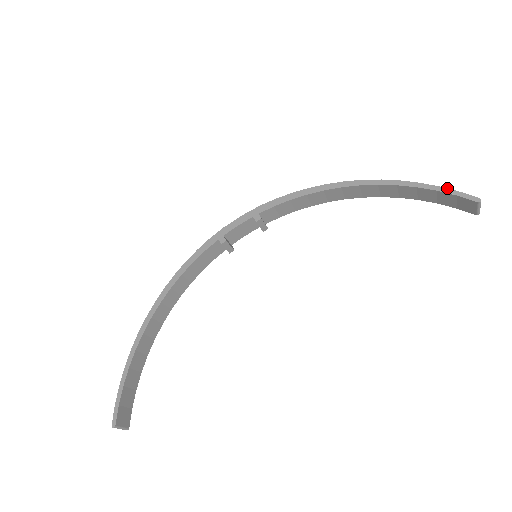
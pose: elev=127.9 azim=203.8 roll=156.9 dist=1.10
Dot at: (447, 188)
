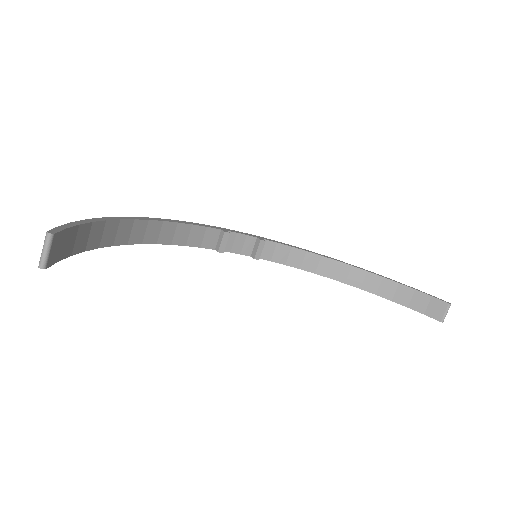
Dot at: occluded
